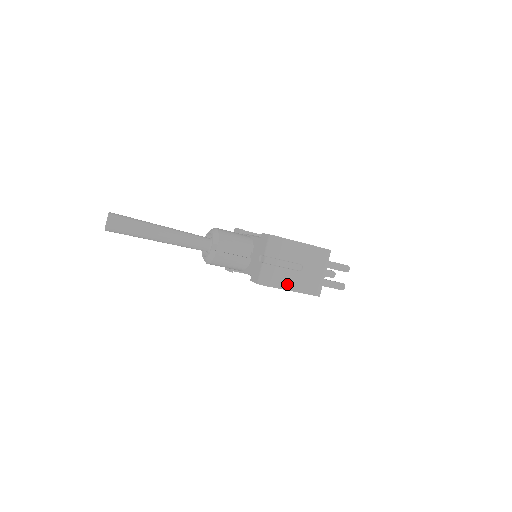
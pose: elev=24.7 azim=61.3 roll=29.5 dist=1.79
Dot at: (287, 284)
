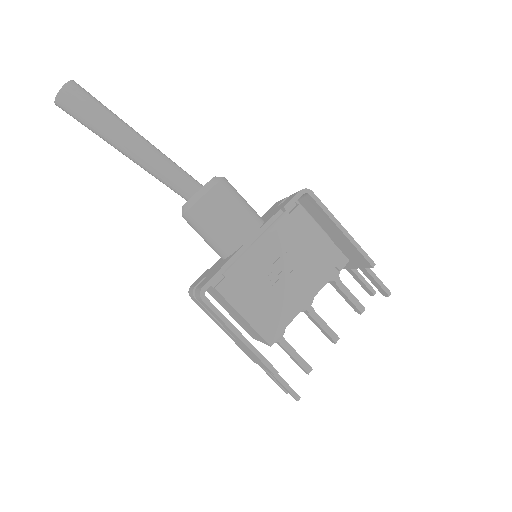
Dot at: occluded
